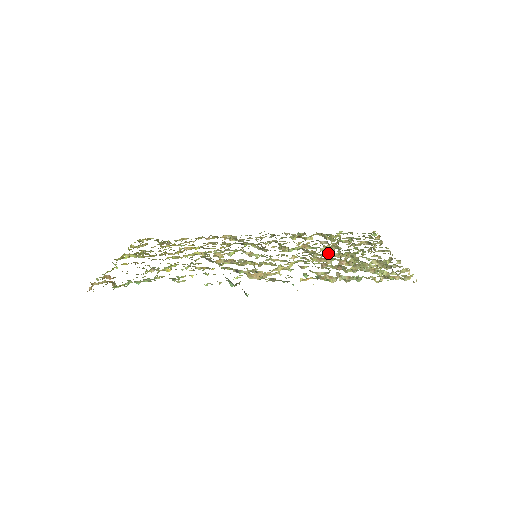
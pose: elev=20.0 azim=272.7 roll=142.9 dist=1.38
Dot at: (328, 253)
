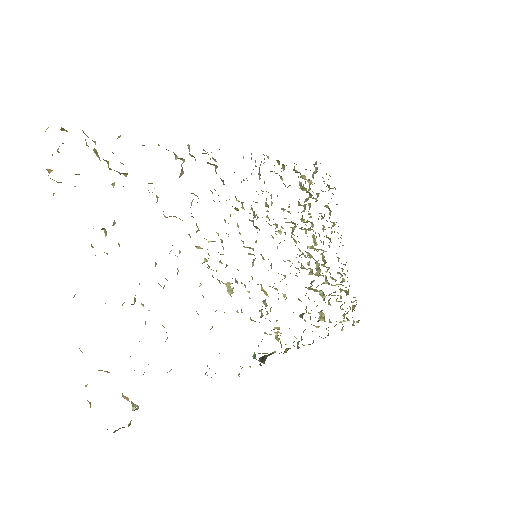
Dot at: (309, 247)
